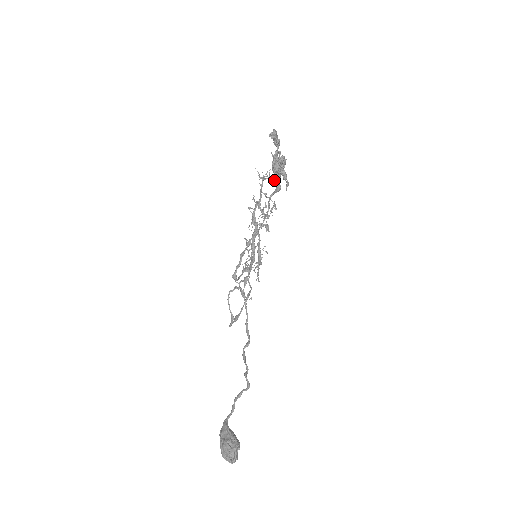
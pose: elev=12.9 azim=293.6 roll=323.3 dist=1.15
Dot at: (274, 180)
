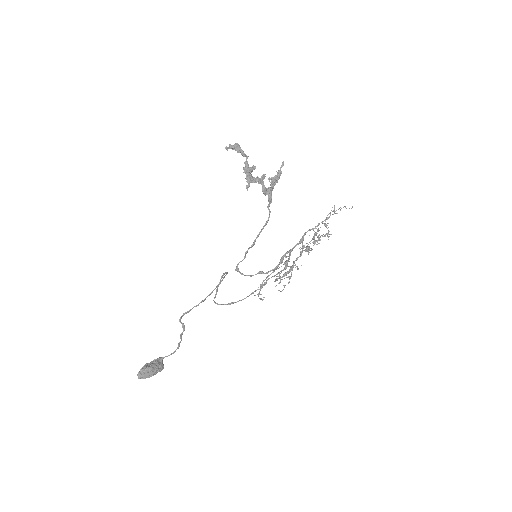
Dot at: (266, 191)
